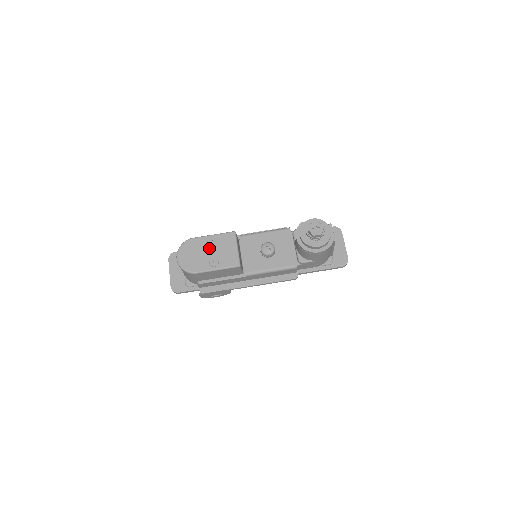
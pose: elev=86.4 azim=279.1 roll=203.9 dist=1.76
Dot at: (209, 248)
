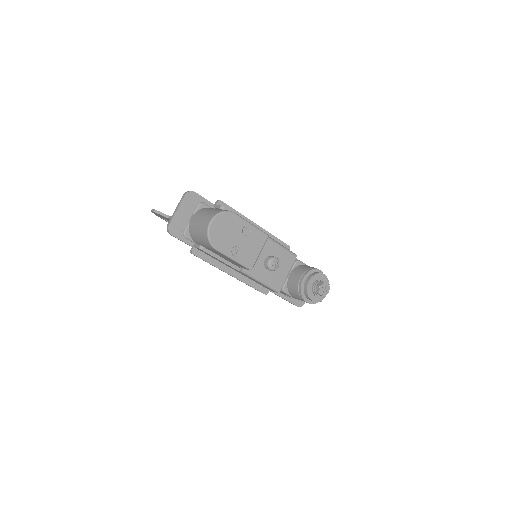
Dot at: (241, 235)
